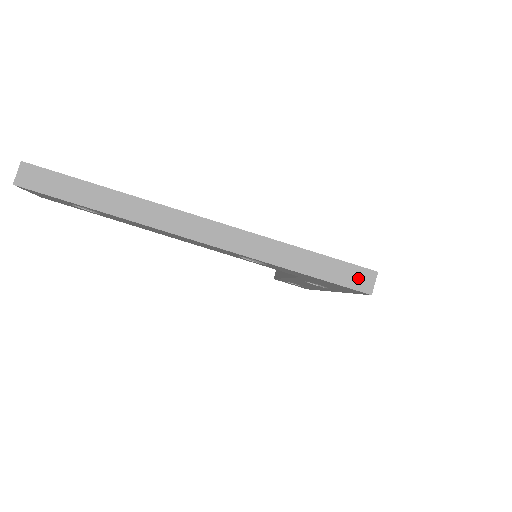
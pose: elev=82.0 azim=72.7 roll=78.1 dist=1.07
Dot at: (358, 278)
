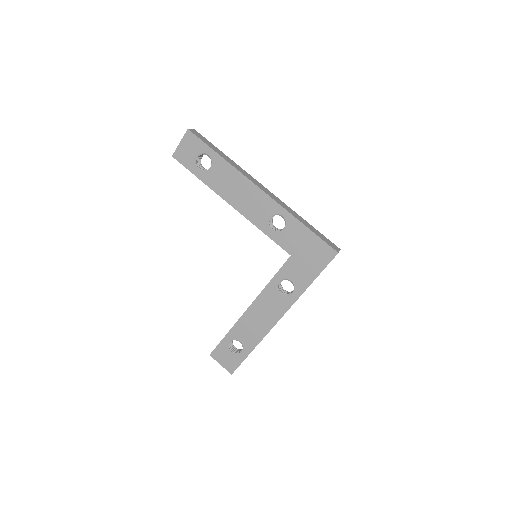
Dot at: (332, 245)
